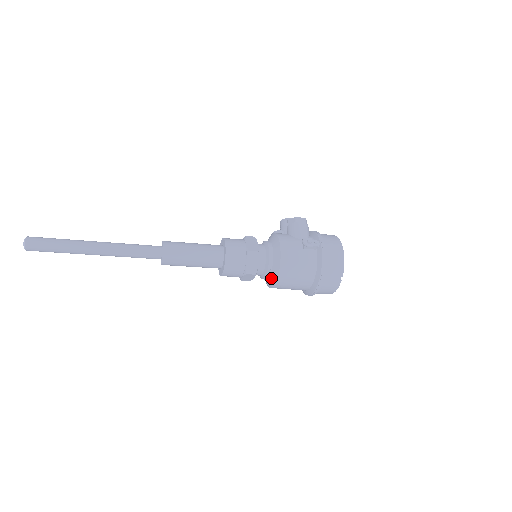
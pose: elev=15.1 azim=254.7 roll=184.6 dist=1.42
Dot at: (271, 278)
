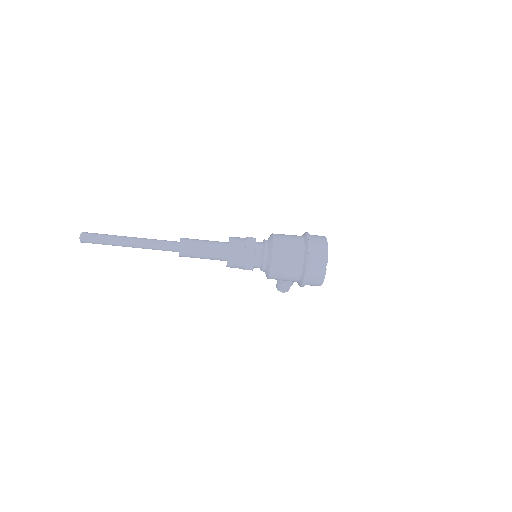
Dot at: (269, 242)
